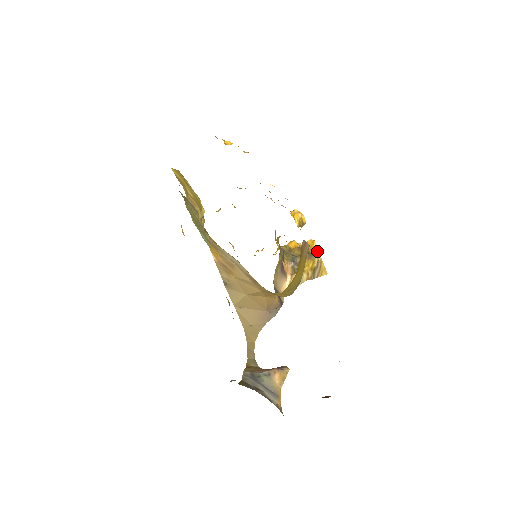
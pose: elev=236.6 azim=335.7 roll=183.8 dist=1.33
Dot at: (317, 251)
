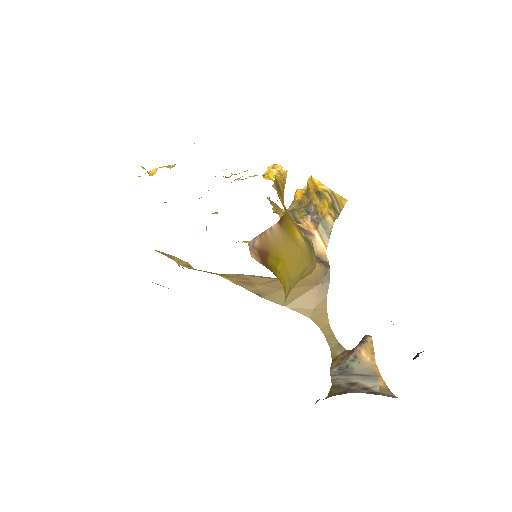
Dot at: (321, 186)
